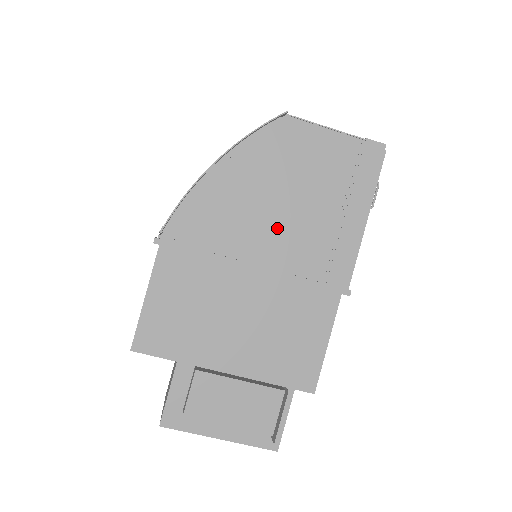
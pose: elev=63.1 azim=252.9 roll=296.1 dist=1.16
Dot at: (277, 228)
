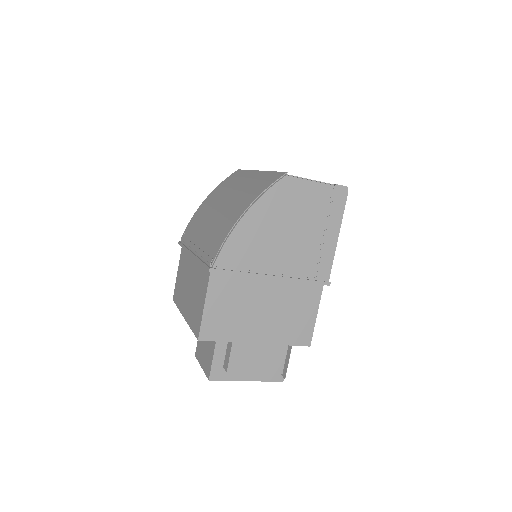
Dot at: (285, 250)
